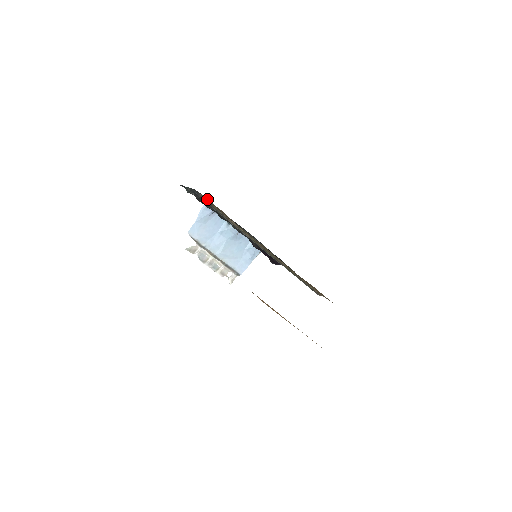
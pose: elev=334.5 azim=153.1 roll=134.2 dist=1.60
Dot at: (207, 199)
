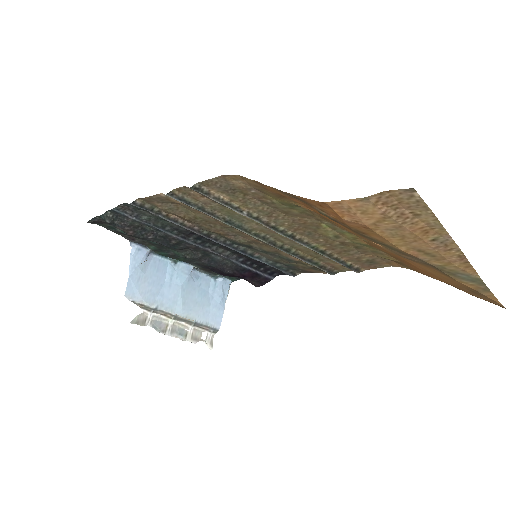
Dot at: (150, 205)
